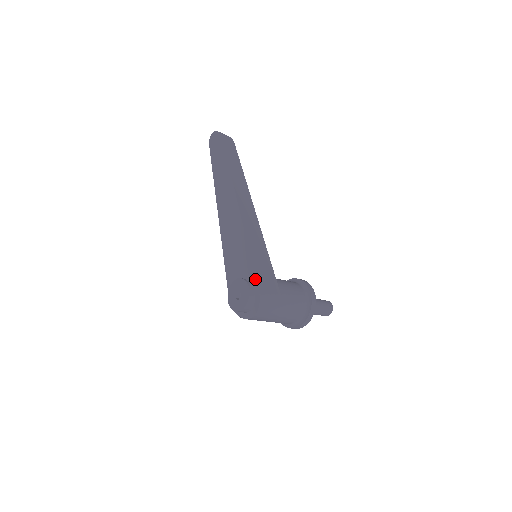
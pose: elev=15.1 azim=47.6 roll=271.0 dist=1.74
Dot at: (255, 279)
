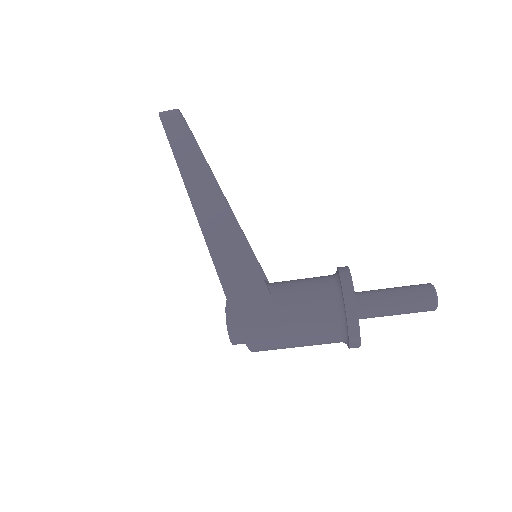
Dot at: (227, 301)
